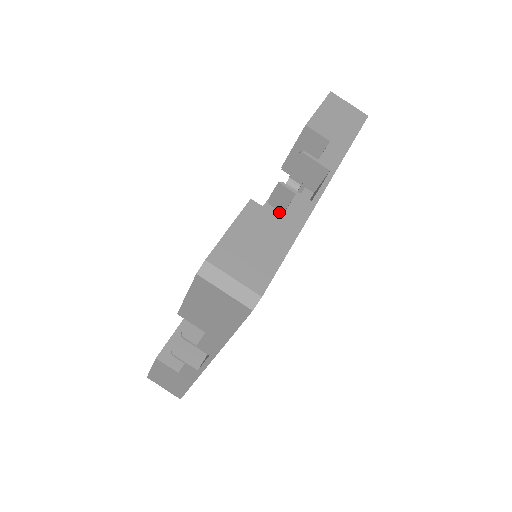
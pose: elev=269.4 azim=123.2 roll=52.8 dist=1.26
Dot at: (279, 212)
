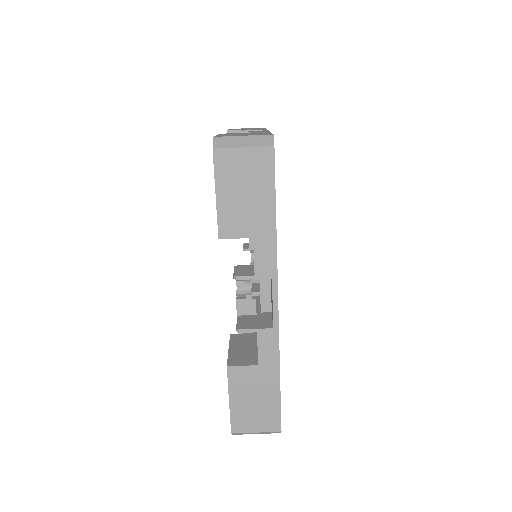
Dot at: occluded
